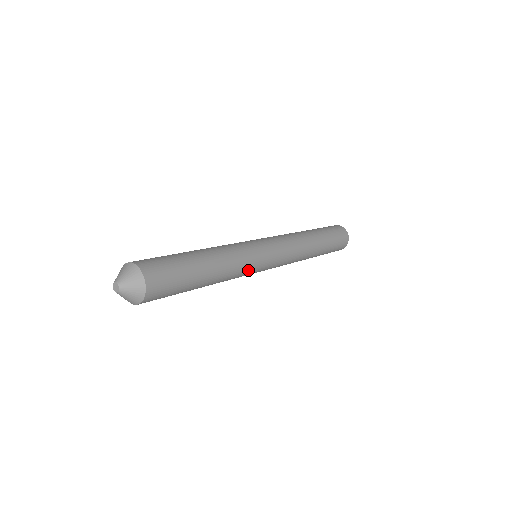
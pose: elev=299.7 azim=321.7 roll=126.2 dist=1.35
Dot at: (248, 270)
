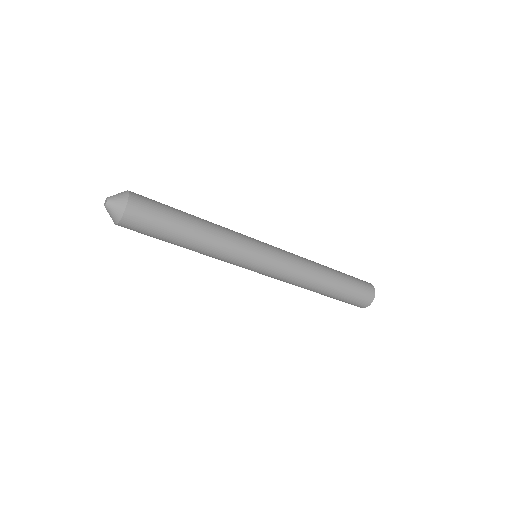
Dot at: (241, 247)
